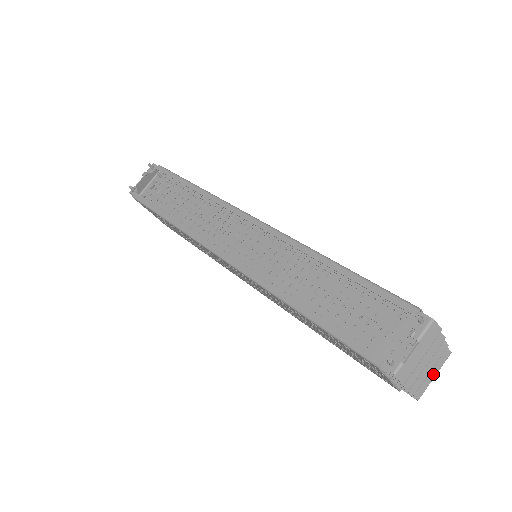
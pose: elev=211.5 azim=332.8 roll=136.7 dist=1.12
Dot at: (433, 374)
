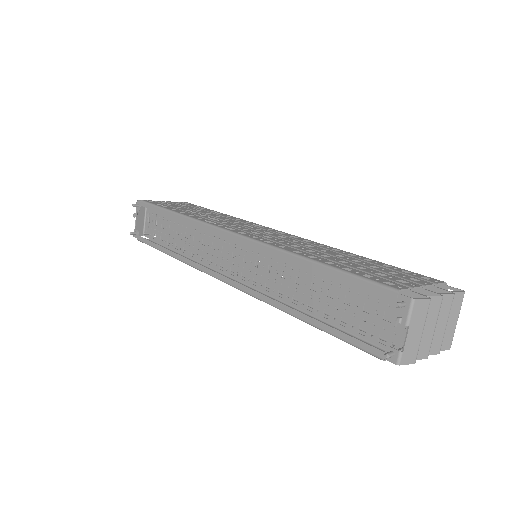
Dot at: (454, 321)
